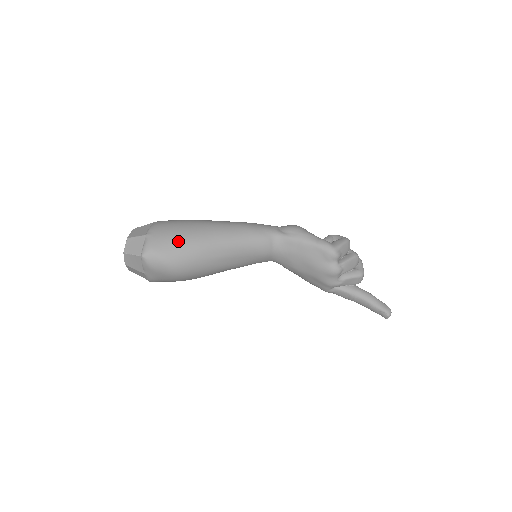
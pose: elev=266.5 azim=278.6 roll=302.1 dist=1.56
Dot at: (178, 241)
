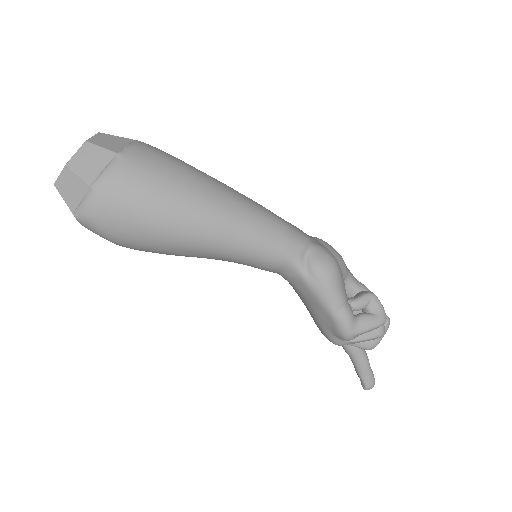
Dot at: (135, 223)
